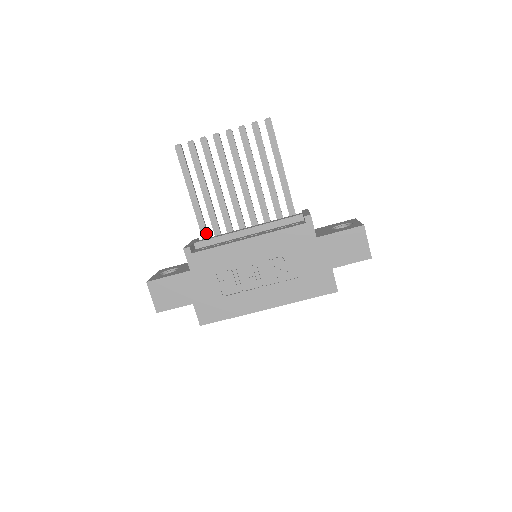
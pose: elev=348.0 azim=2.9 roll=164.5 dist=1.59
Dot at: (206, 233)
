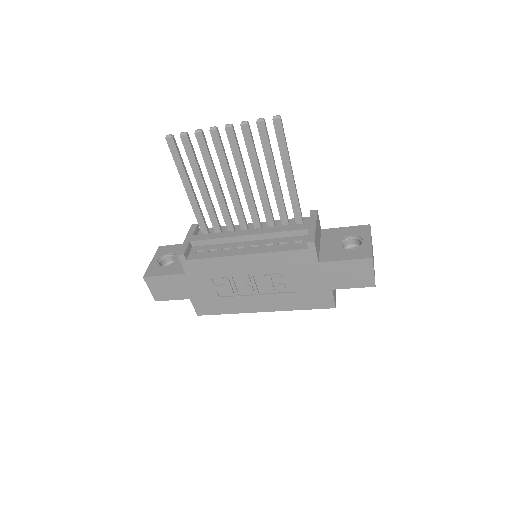
Dot at: (204, 226)
